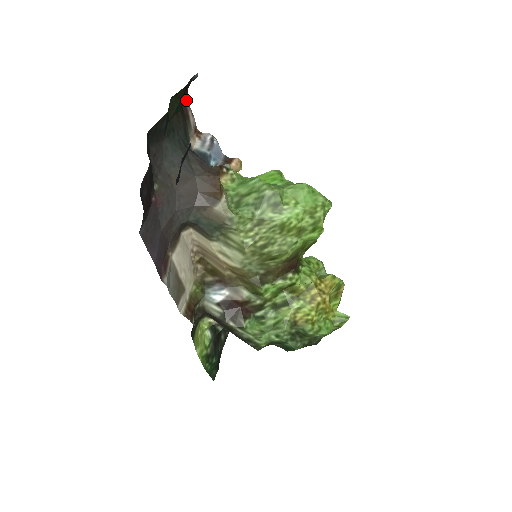
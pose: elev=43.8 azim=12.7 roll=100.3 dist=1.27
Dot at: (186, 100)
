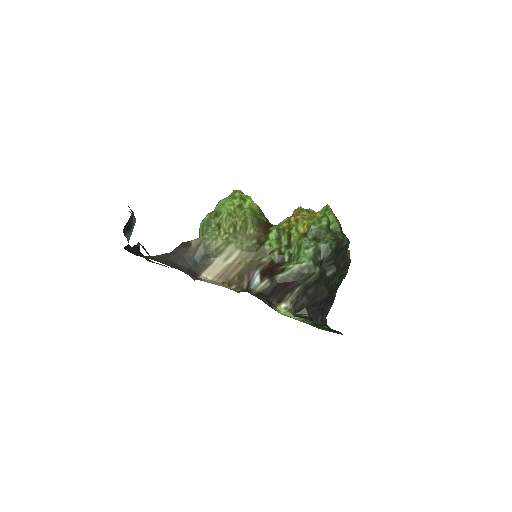
Dot at: (148, 260)
